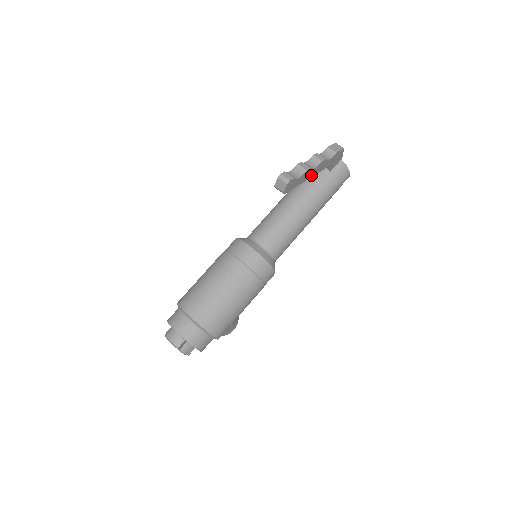
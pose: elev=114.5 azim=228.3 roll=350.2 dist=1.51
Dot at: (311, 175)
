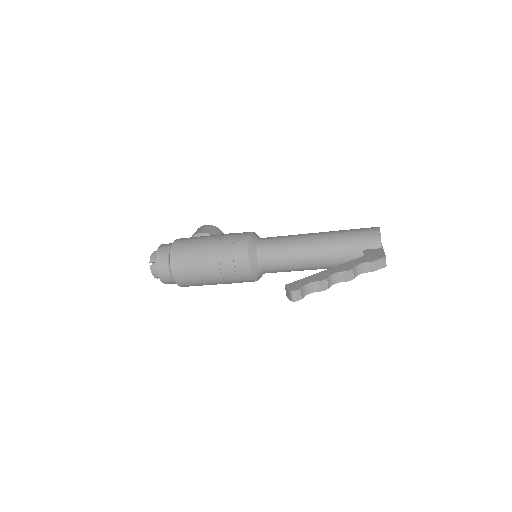
Dot at: occluded
